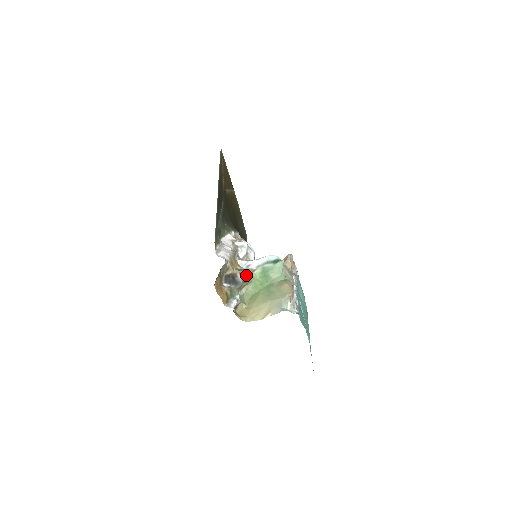
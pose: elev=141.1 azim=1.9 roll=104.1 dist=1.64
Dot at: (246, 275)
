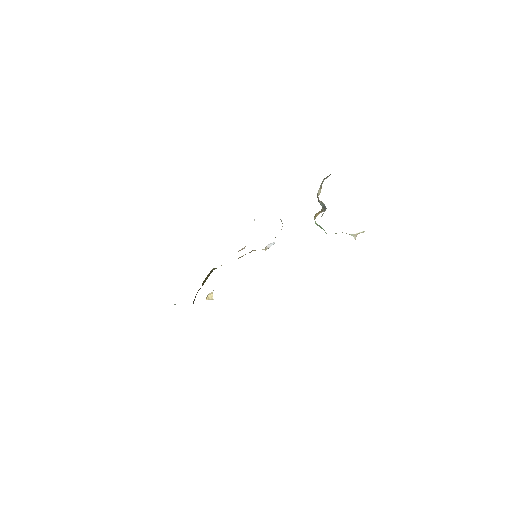
Dot at: occluded
